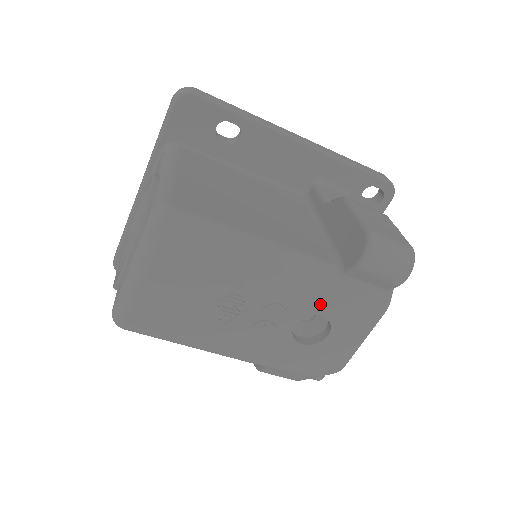
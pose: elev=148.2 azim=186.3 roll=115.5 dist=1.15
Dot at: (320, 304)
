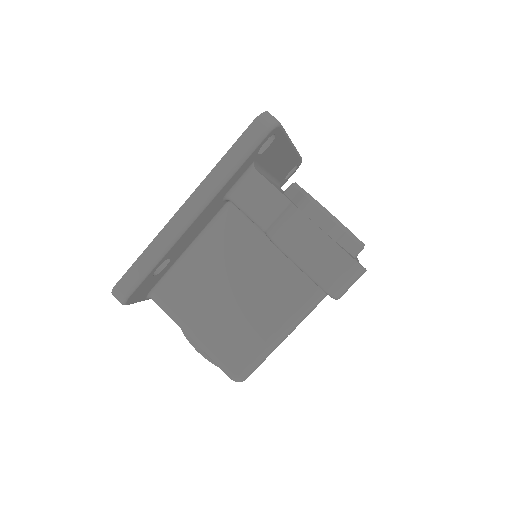
Dot at: occluded
